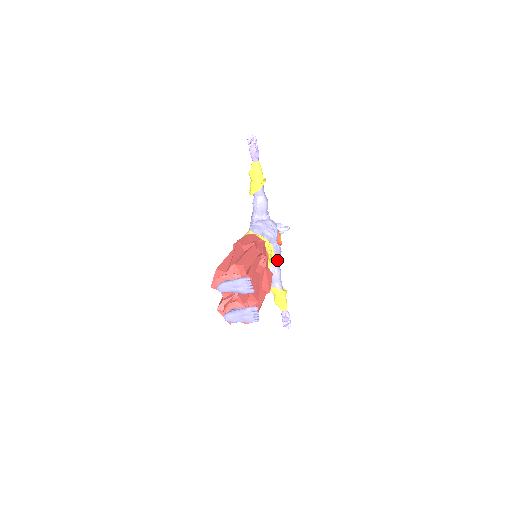
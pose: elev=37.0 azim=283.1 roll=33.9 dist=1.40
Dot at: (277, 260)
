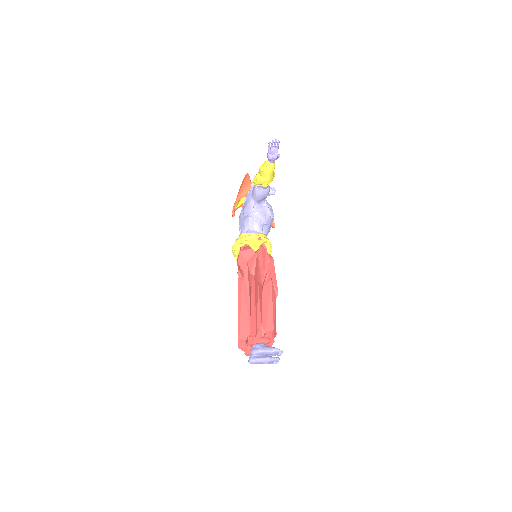
Dot at: occluded
